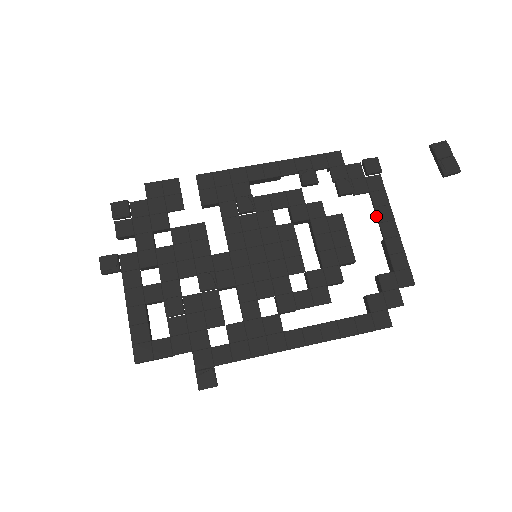
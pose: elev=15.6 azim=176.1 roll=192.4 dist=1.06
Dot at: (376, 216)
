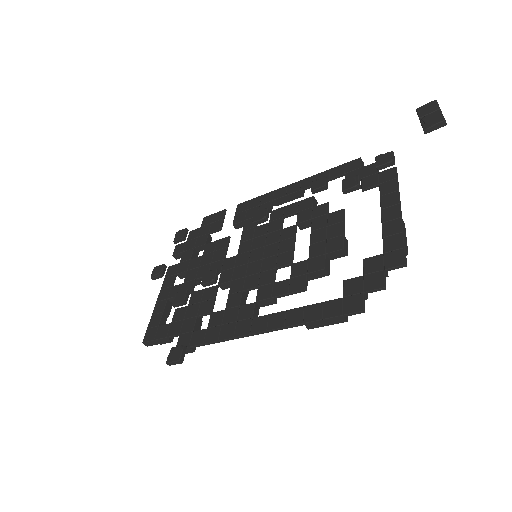
Dot at: (380, 205)
